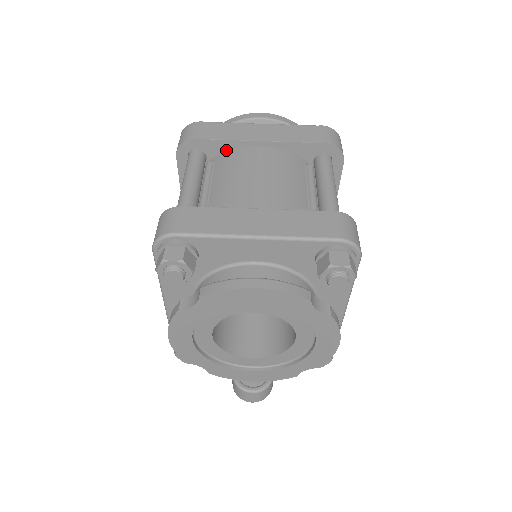
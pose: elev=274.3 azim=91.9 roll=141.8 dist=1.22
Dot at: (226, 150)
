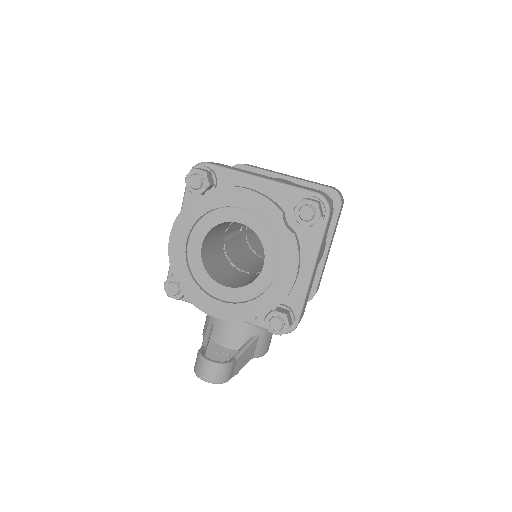
Dot at: occluded
